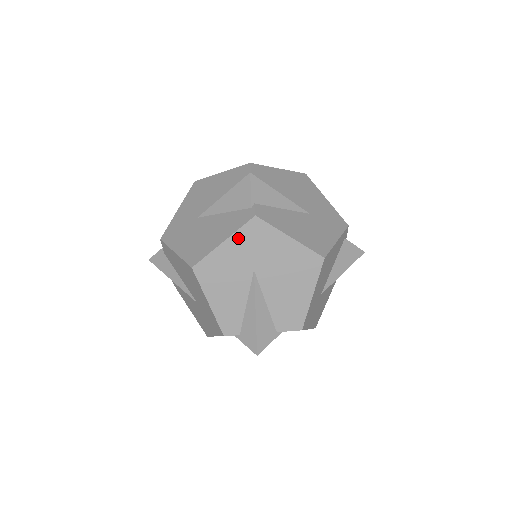
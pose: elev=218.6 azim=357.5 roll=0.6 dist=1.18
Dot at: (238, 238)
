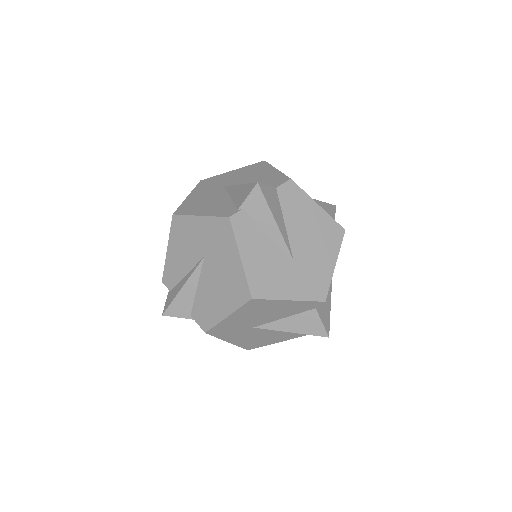
Dot at: (209, 222)
